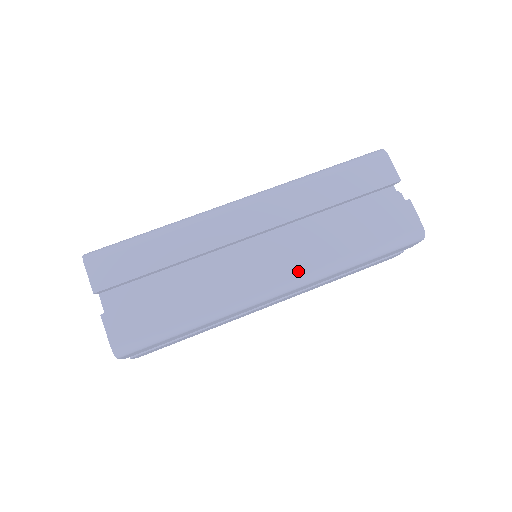
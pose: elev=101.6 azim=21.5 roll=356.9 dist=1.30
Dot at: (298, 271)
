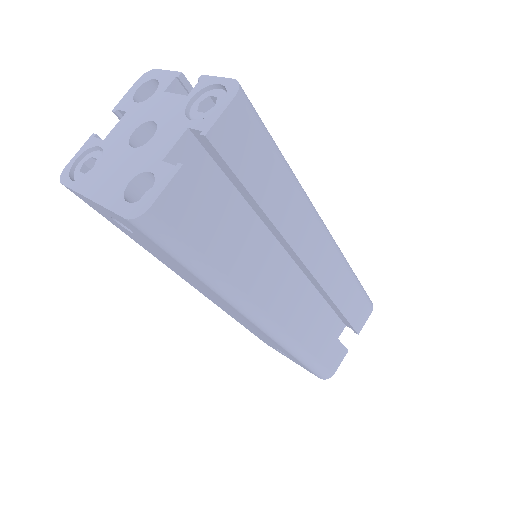
Dot at: occluded
